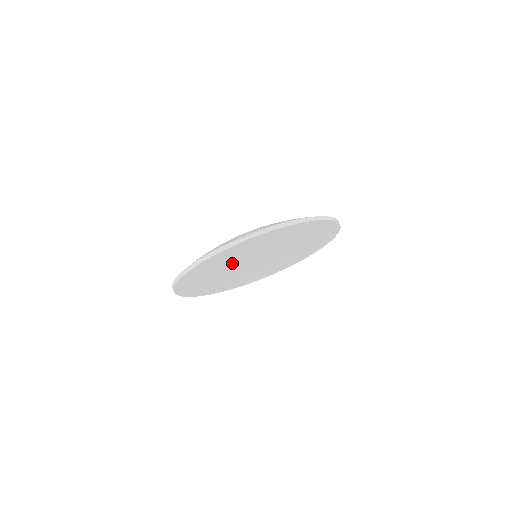
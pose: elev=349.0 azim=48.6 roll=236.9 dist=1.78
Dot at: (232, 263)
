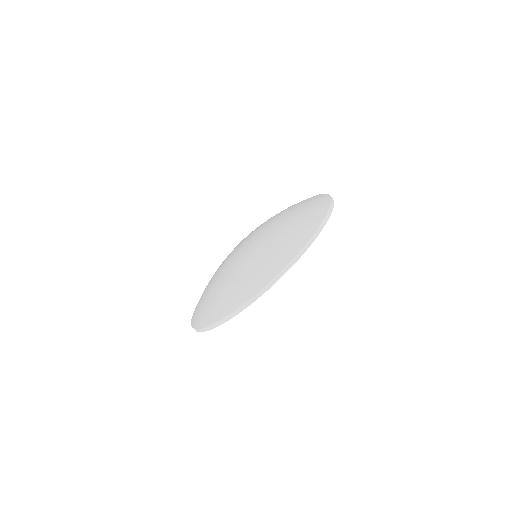
Dot at: occluded
